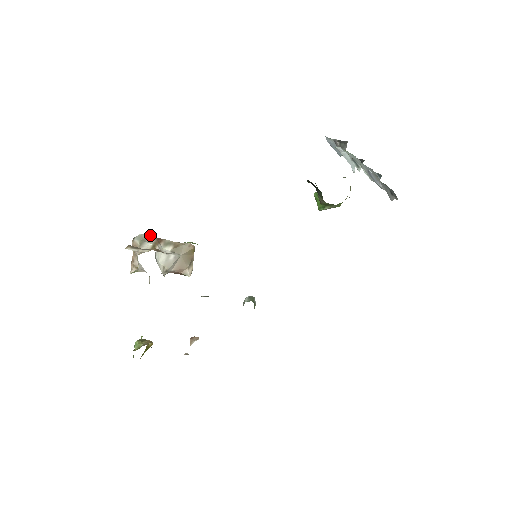
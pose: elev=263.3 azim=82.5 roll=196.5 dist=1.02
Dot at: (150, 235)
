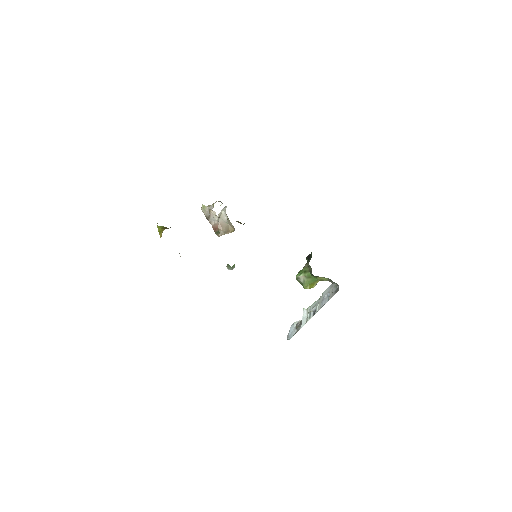
Dot at: occluded
